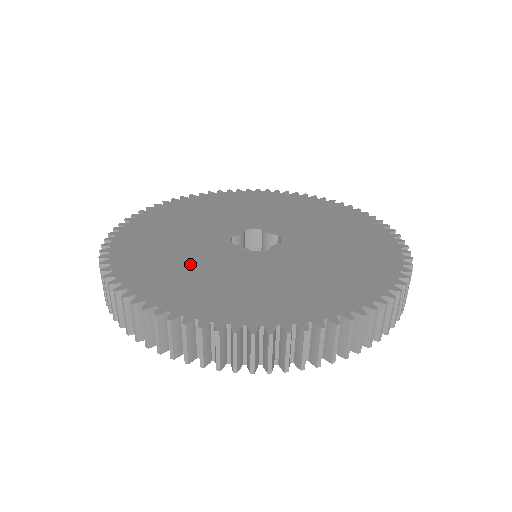
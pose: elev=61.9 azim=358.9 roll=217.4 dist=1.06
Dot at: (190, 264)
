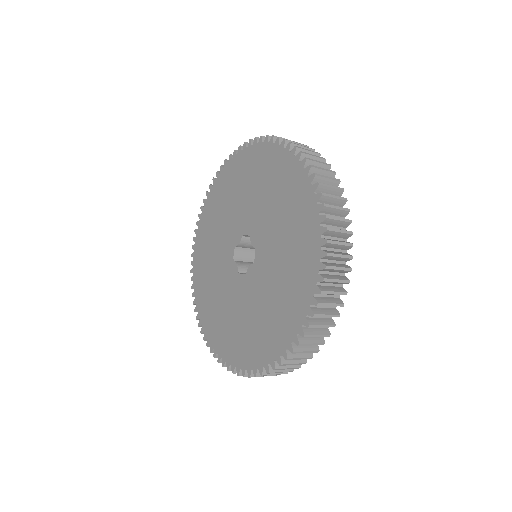
Dot at: (215, 284)
